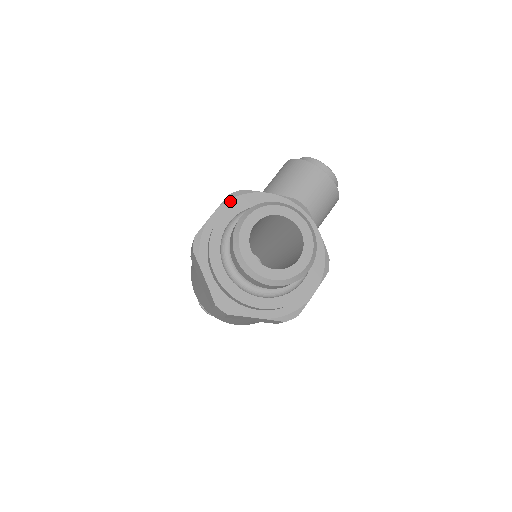
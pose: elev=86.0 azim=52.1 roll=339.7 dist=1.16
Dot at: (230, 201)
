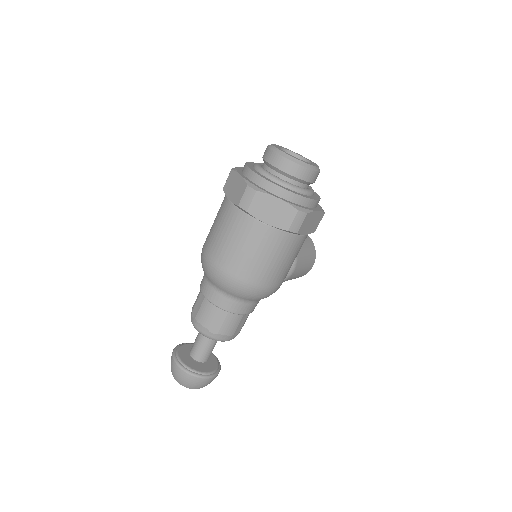
Dot at: occluded
